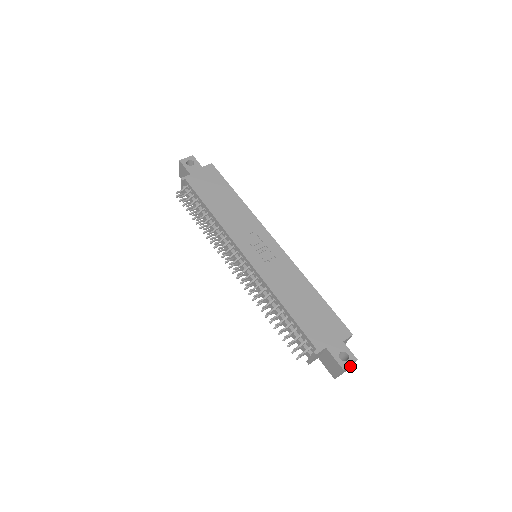
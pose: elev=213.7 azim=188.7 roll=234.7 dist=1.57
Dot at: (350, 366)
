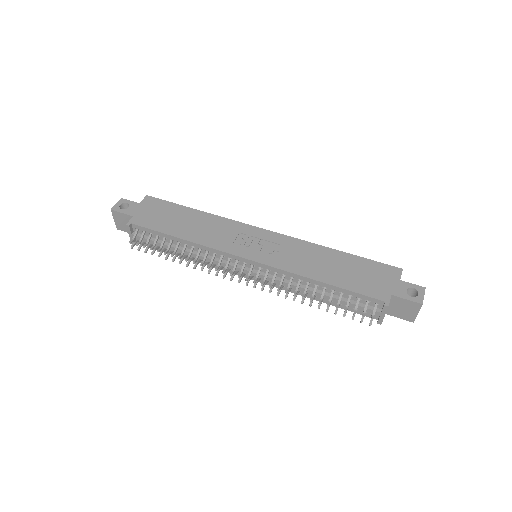
Dot at: occluded
